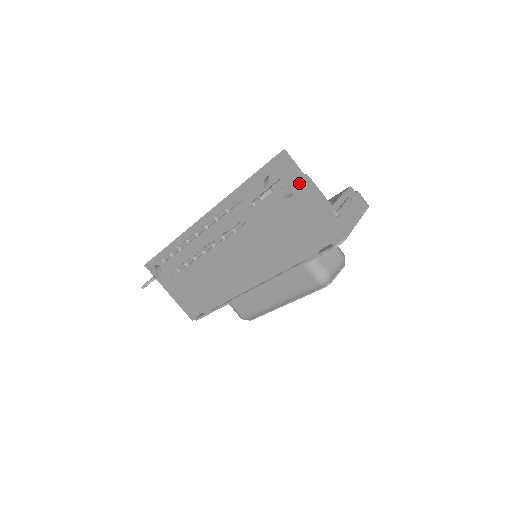
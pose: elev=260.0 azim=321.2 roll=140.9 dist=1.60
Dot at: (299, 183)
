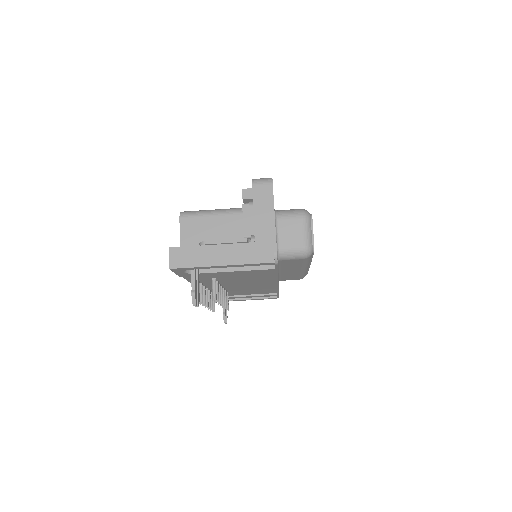
Dot at: (203, 261)
